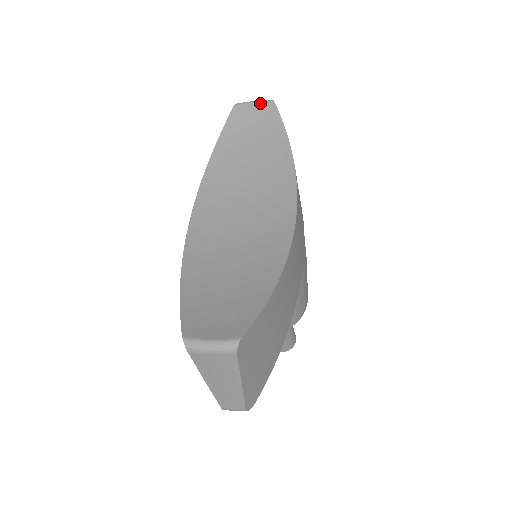
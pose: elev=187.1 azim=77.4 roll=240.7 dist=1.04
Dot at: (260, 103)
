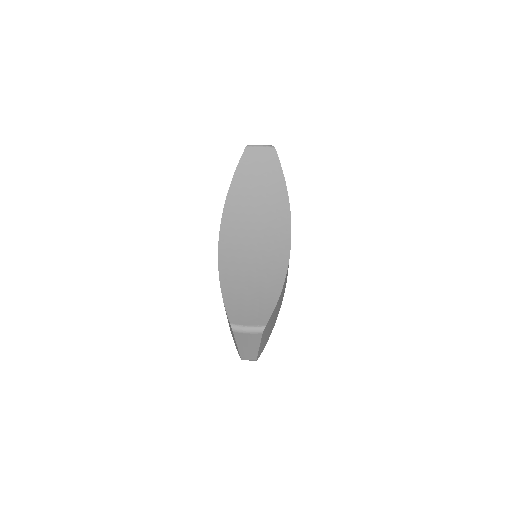
Dot at: (265, 148)
